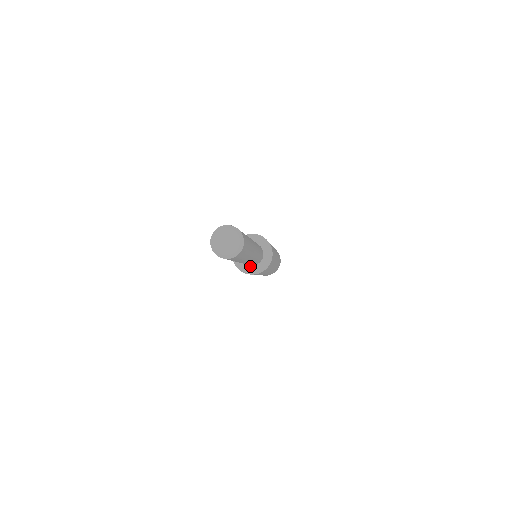
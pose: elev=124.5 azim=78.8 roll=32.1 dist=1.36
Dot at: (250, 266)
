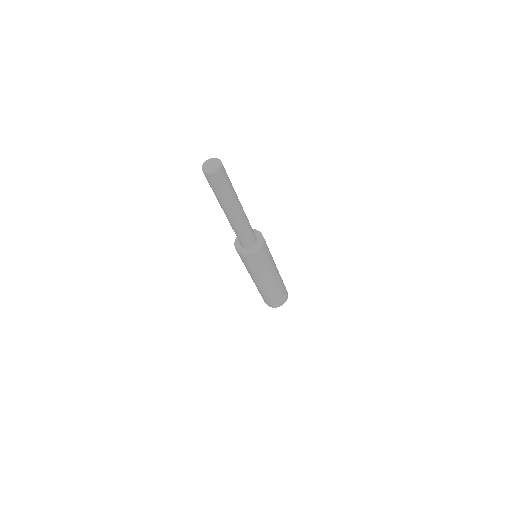
Dot at: (245, 249)
